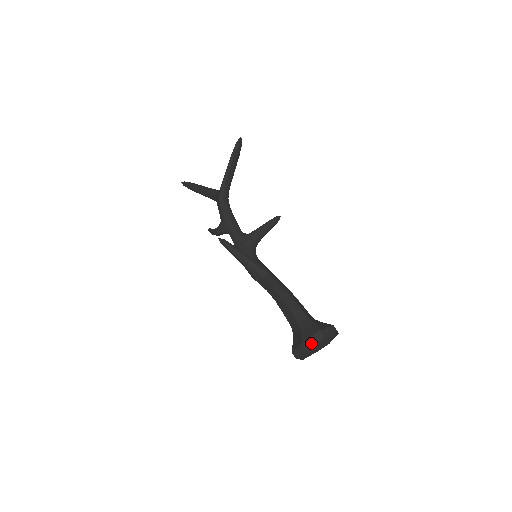
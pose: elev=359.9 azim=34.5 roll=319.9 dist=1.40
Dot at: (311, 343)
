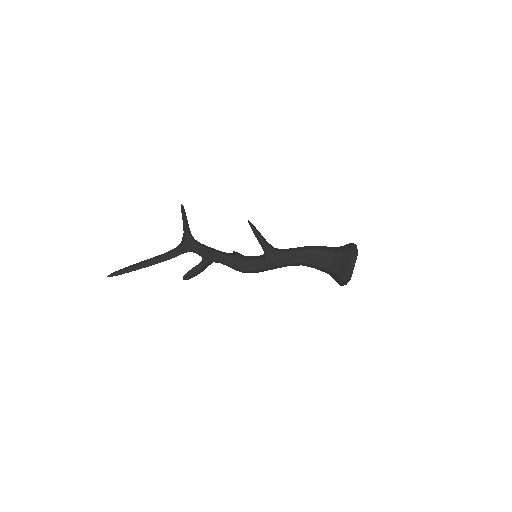
Dot at: (355, 249)
